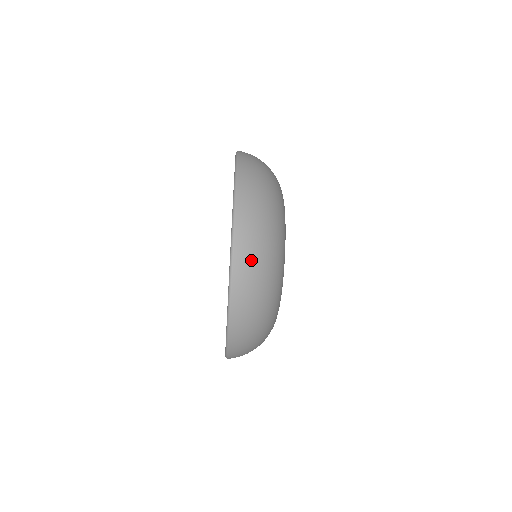
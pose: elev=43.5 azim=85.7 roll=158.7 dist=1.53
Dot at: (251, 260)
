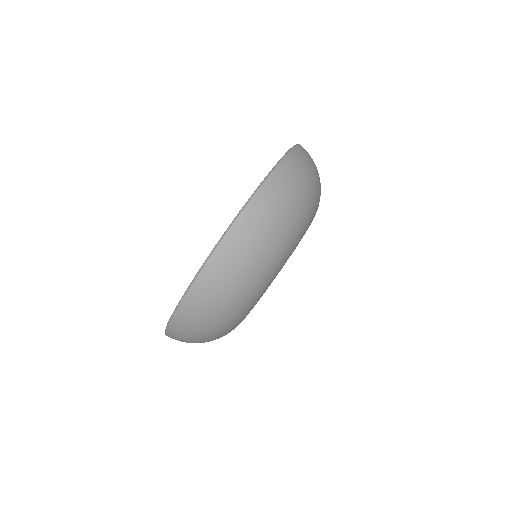
Dot at: (278, 200)
